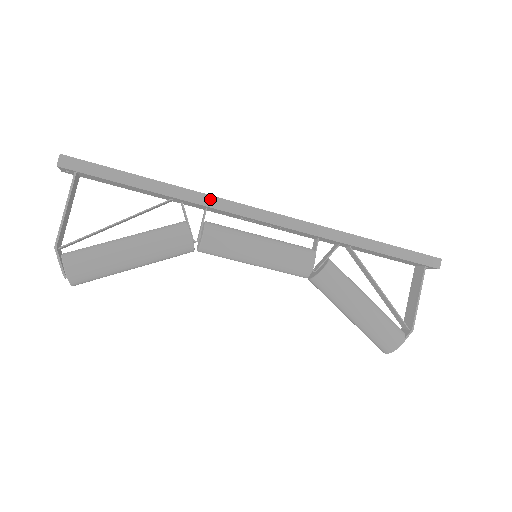
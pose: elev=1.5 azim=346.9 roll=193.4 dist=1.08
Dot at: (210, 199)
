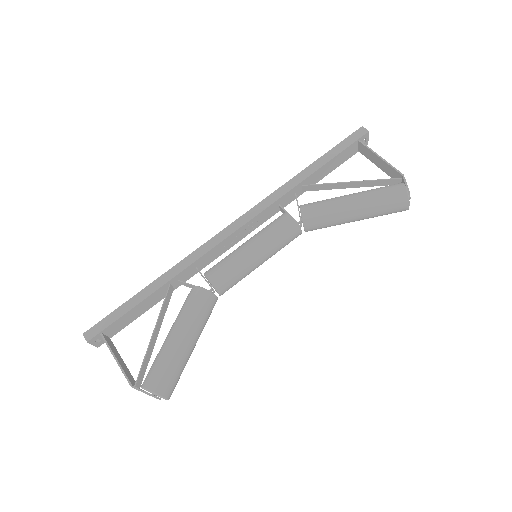
Dot at: (189, 258)
